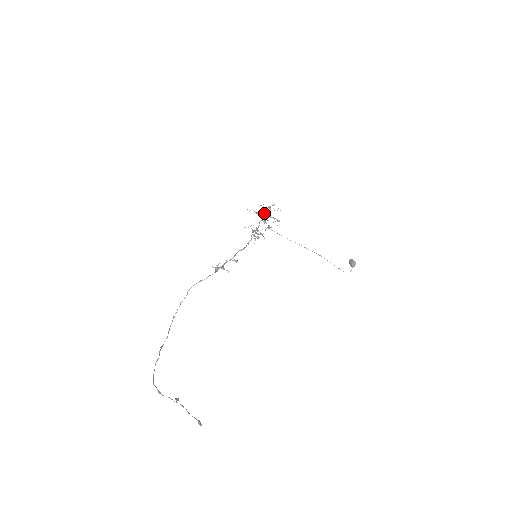
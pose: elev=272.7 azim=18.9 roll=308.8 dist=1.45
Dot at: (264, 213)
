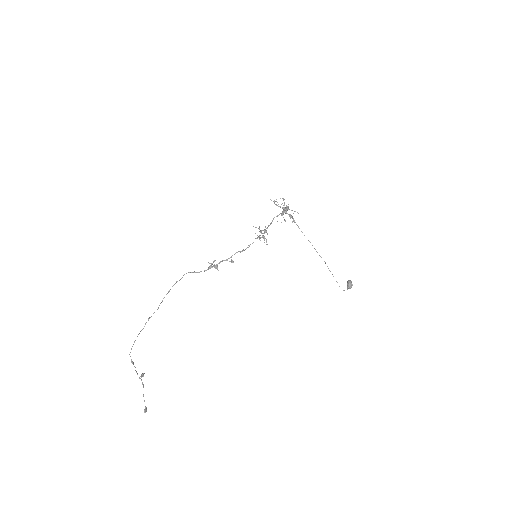
Dot at: (283, 208)
